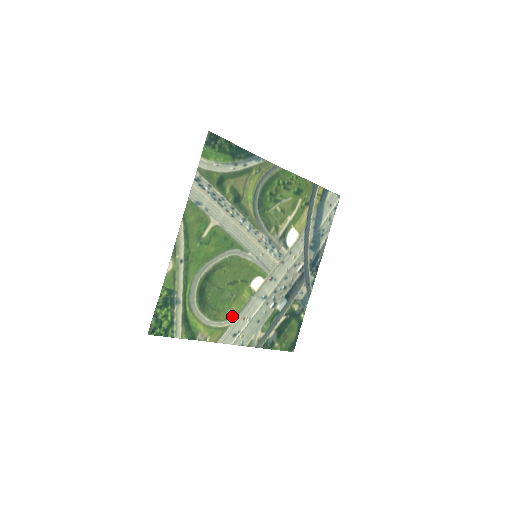
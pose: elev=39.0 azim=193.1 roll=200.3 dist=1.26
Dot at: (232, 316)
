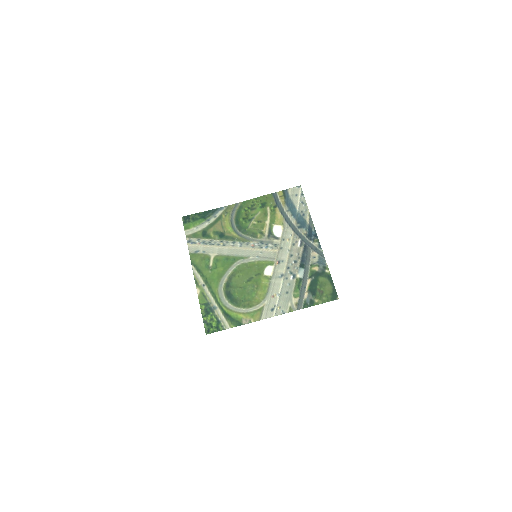
Dot at: (263, 299)
